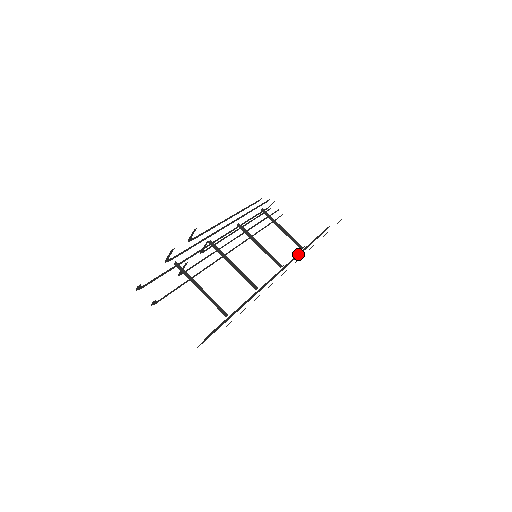
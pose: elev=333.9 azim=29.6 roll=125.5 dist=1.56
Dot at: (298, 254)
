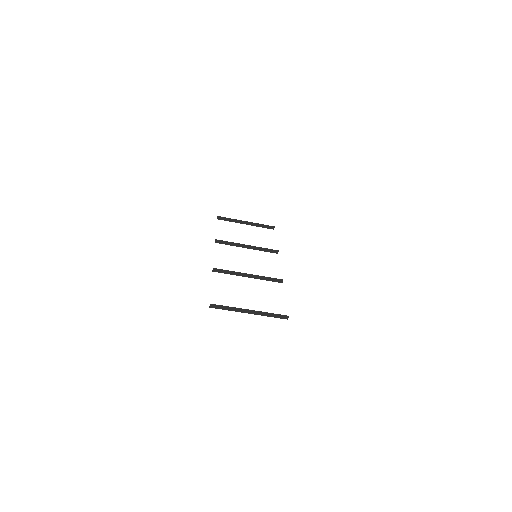
Dot at: occluded
